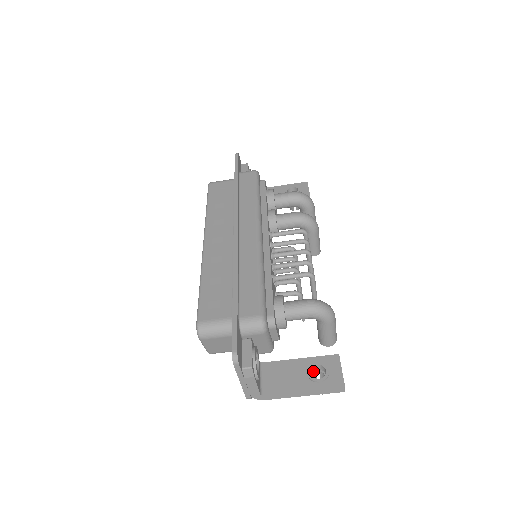
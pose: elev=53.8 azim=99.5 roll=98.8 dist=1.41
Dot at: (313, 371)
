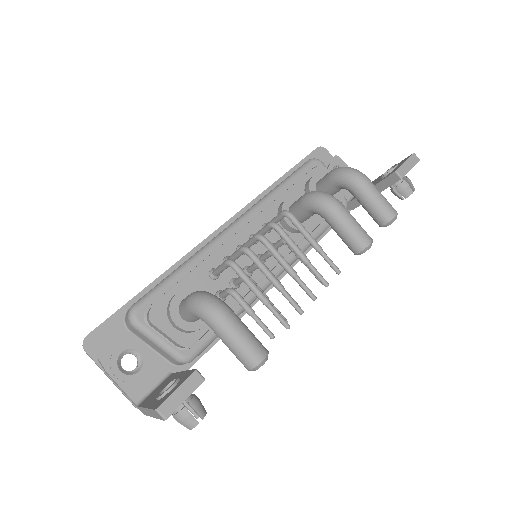
Dot at: occluded
